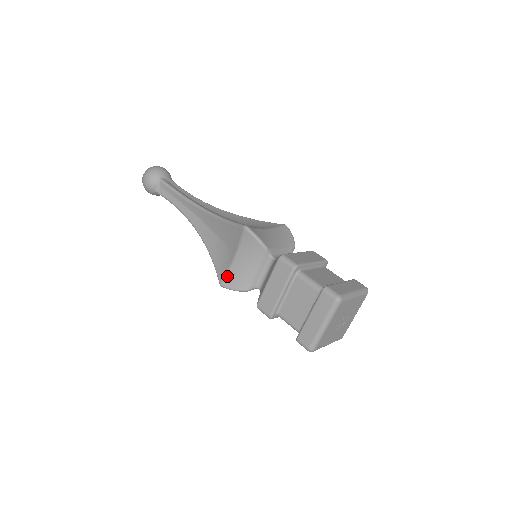
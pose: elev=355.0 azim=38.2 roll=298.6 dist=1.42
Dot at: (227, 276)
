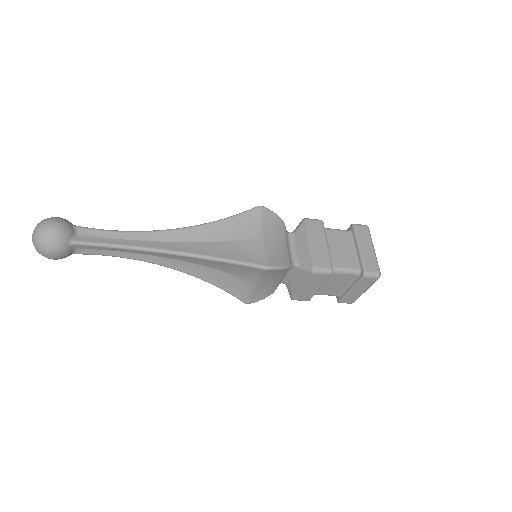
Dot at: (267, 257)
